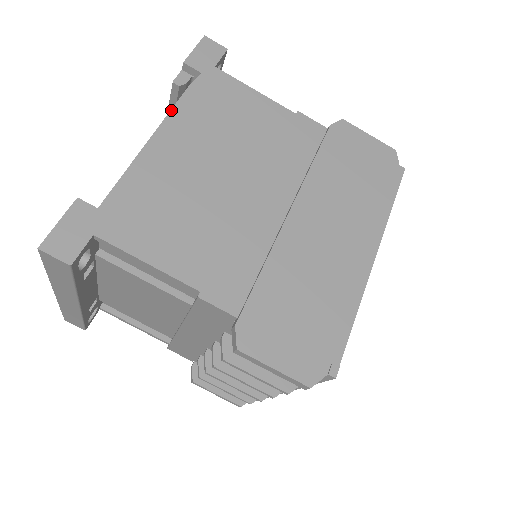
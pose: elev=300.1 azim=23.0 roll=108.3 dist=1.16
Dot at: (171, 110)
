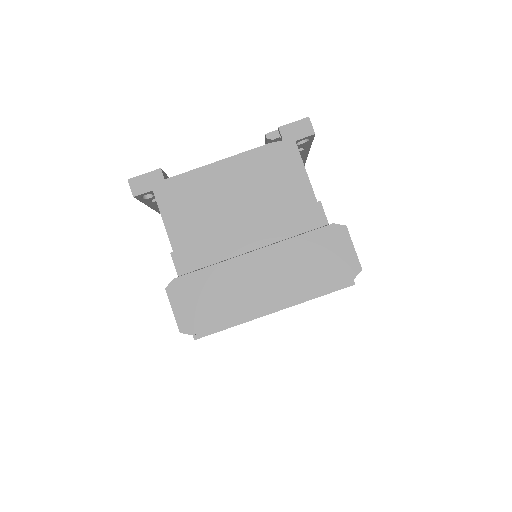
Dot at: (244, 152)
